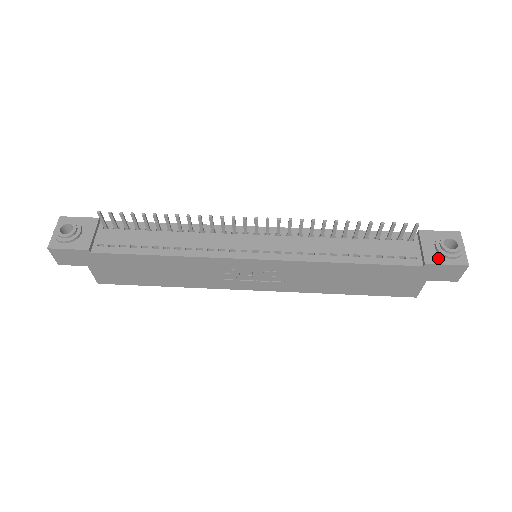
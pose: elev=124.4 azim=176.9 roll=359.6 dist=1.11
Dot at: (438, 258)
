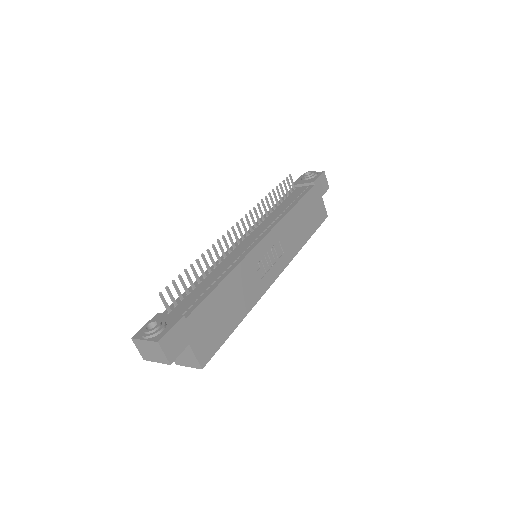
Dot at: (313, 179)
